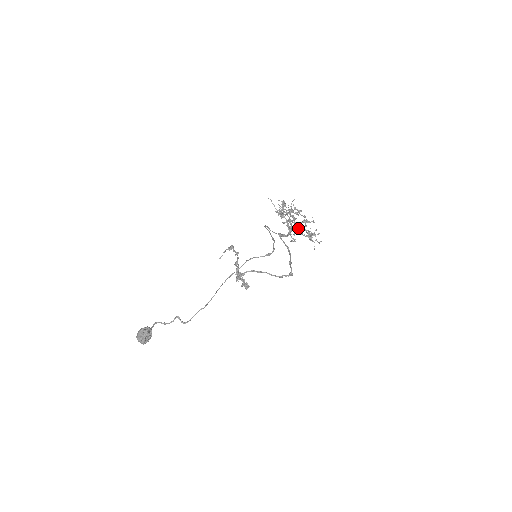
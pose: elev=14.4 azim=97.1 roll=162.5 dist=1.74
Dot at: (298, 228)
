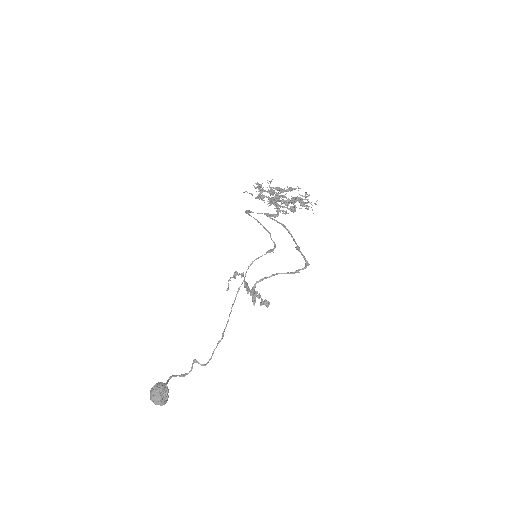
Dot at: (282, 195)
